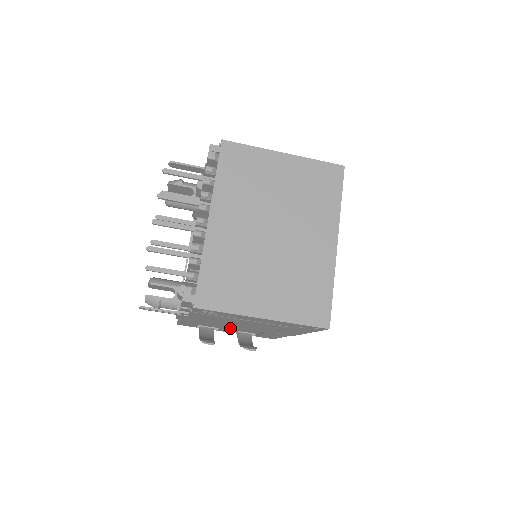
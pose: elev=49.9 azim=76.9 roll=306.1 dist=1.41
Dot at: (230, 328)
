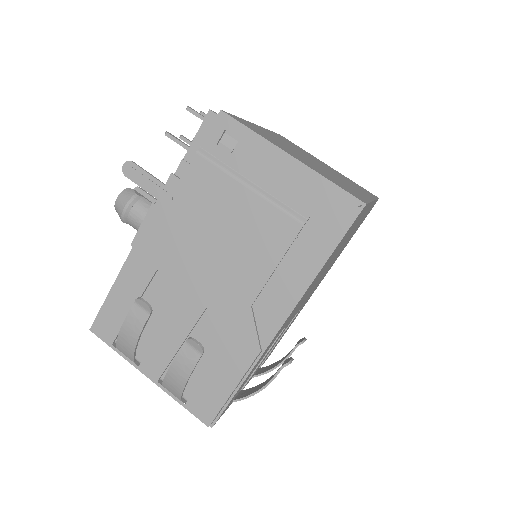
Dot at: (180, 314)
